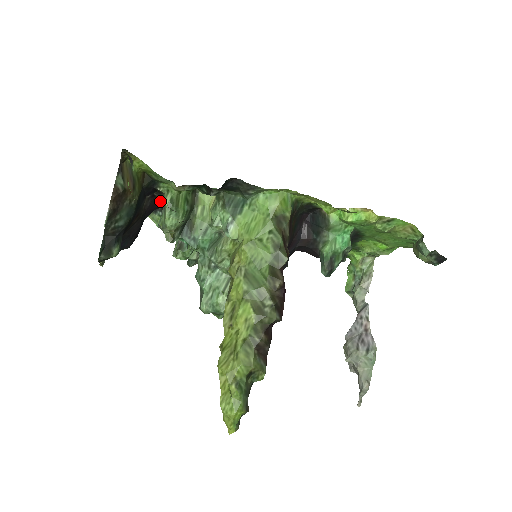
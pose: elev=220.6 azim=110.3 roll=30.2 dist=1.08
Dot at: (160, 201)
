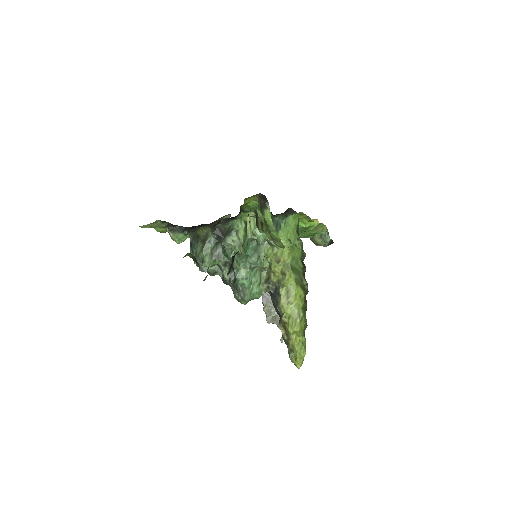
Dot at: occluded
